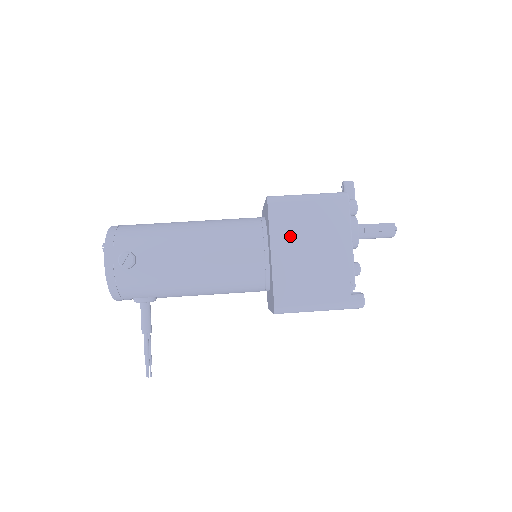
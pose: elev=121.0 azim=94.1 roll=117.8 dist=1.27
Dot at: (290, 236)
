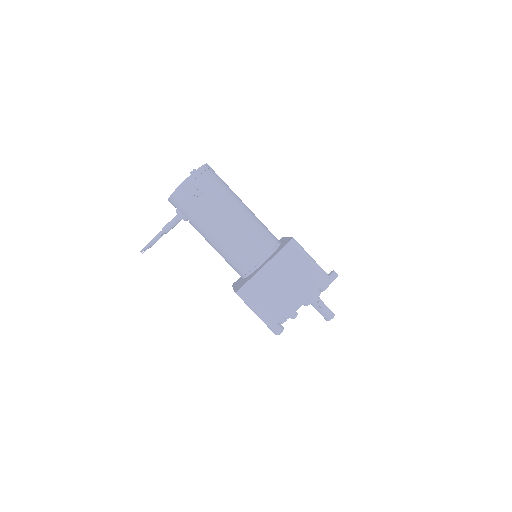
Dot at: (283, 267)
